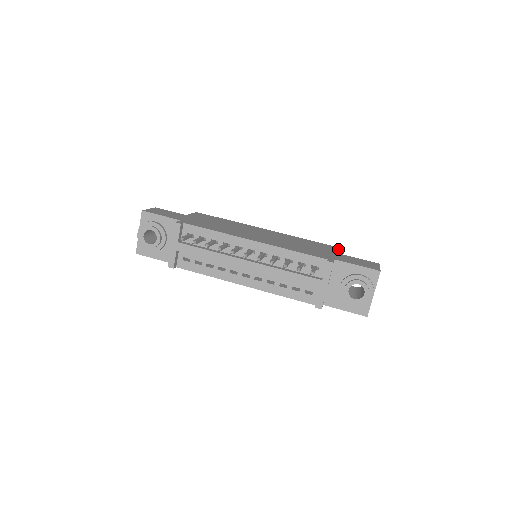
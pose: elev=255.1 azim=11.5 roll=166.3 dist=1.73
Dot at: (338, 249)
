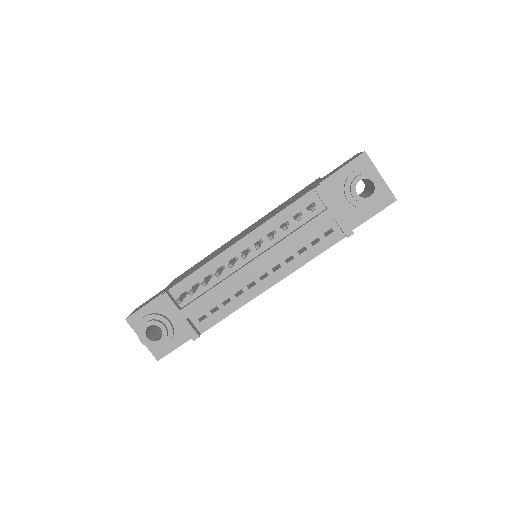
Dot at: occluded
